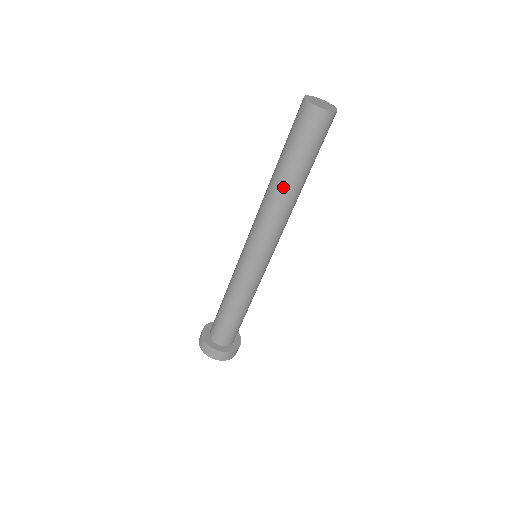
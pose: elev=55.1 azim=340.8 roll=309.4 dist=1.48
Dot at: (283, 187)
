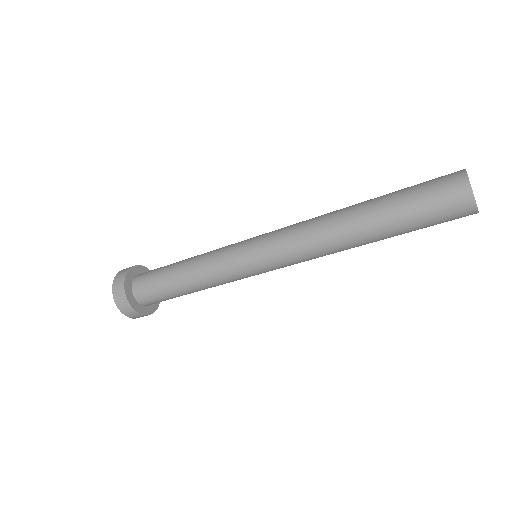
Dot at: (356, 227)
